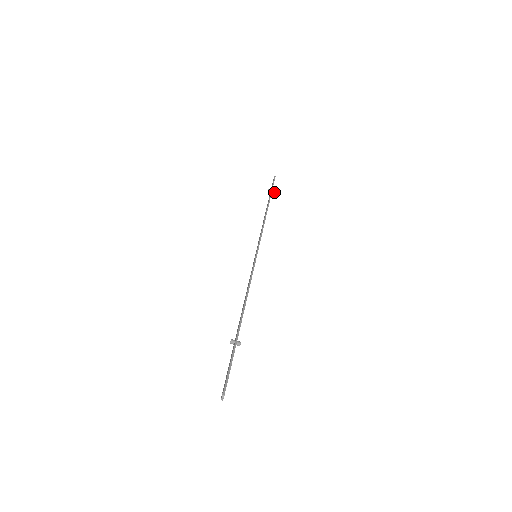
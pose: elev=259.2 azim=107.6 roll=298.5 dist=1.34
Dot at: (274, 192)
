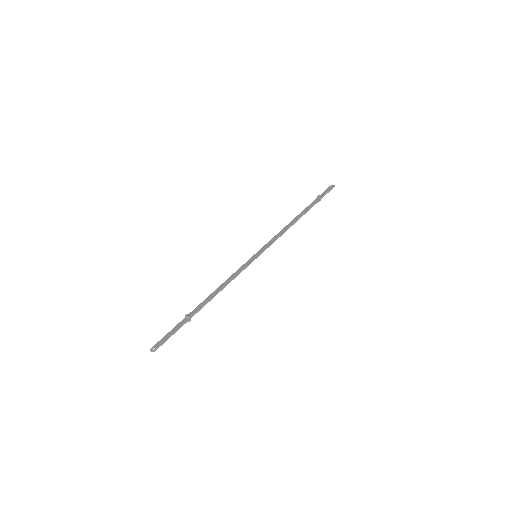
Dot at: (319, 201)
